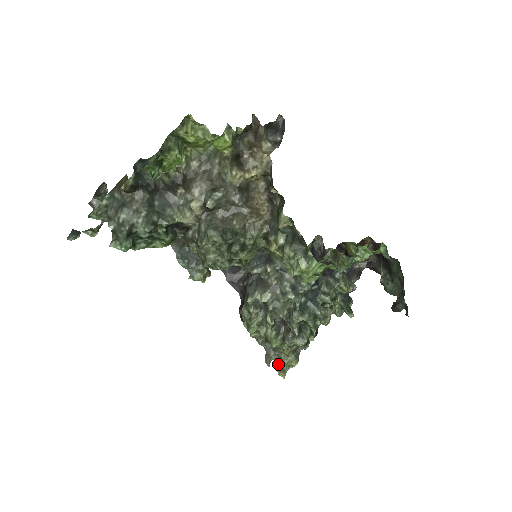
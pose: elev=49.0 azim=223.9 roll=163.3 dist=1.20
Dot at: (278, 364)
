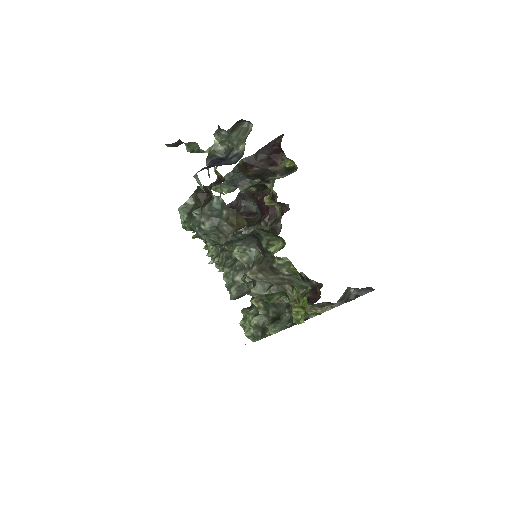
Dot at: occluded
